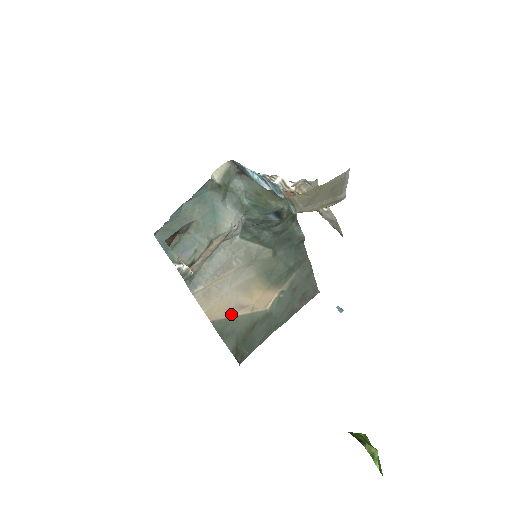
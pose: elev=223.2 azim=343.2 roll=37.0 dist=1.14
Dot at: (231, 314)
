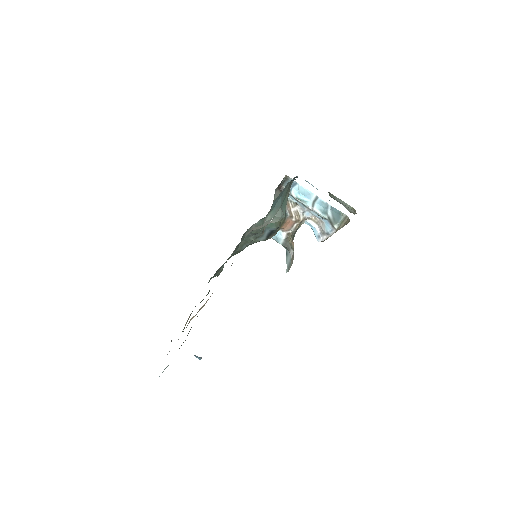
Dot at: occluded
